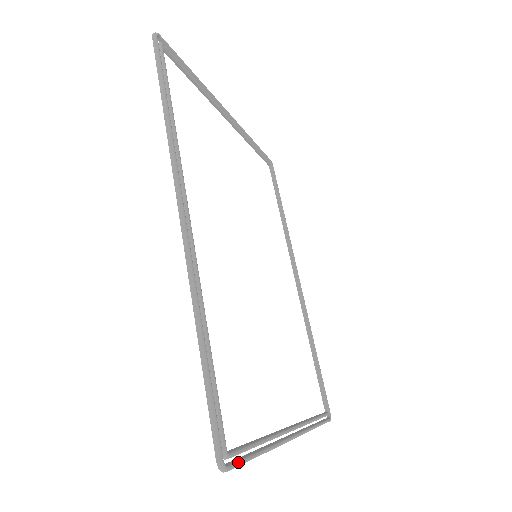
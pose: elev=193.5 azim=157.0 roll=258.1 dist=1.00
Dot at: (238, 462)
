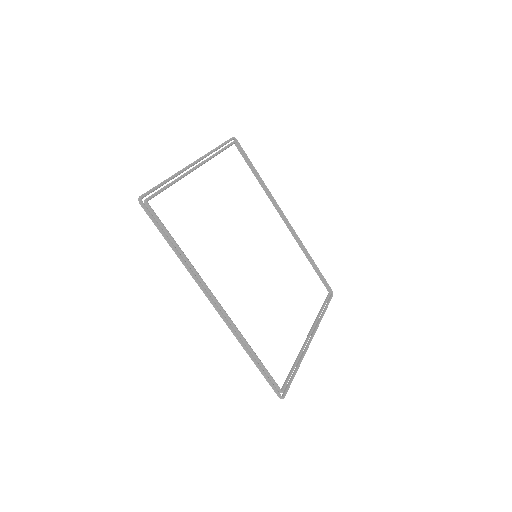
Dot at: (288, 389)
